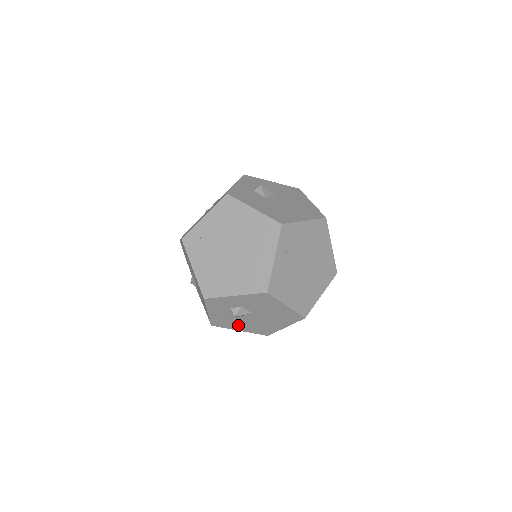
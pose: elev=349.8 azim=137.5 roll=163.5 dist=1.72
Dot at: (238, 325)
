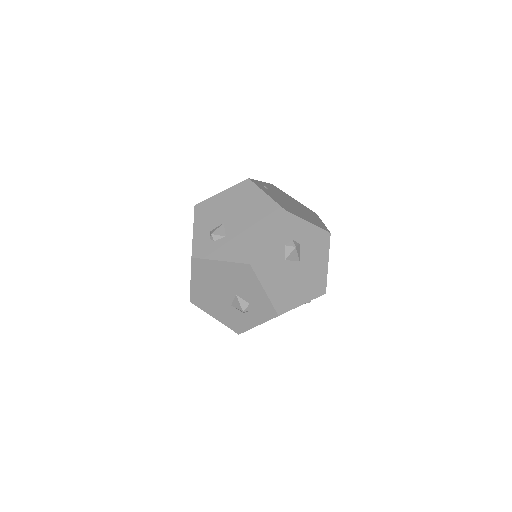
Dot at: (272, 277)
